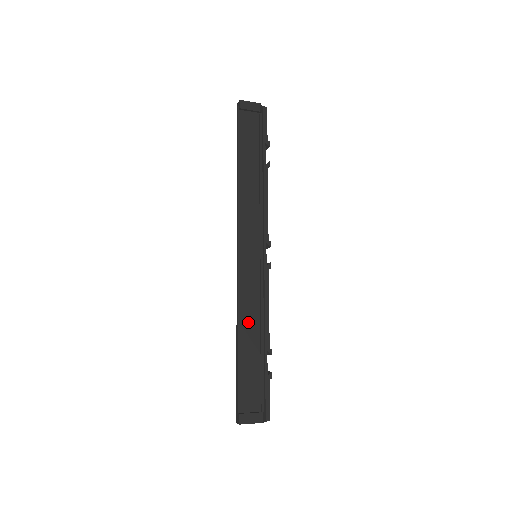
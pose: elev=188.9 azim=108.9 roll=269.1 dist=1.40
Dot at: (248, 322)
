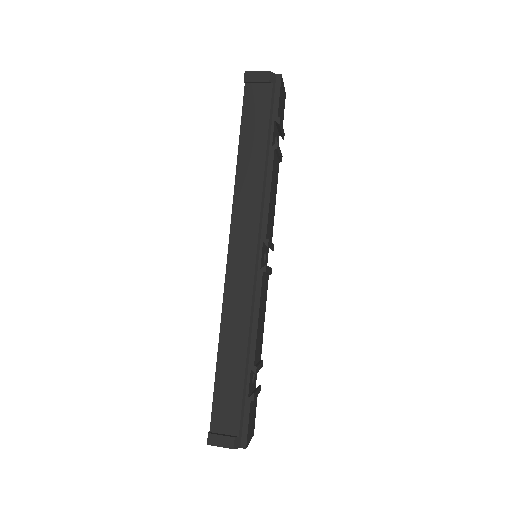
Dot at: (231, 332)
